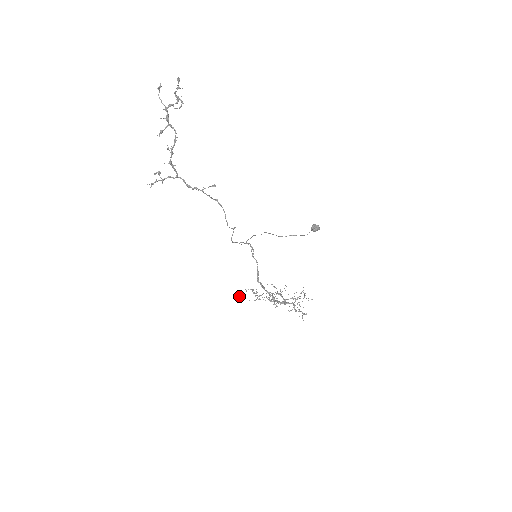
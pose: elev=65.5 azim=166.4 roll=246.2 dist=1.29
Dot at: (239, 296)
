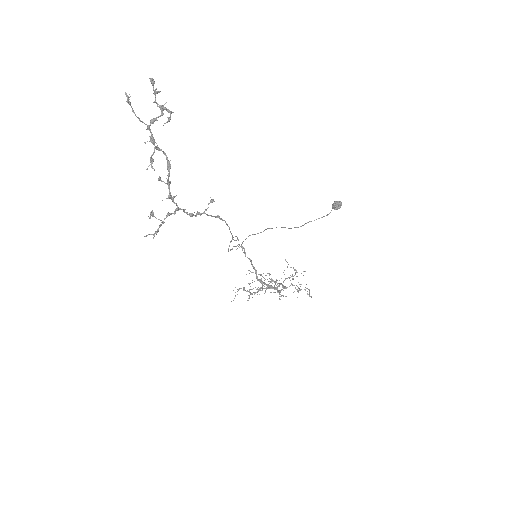
Dot at: occluded
